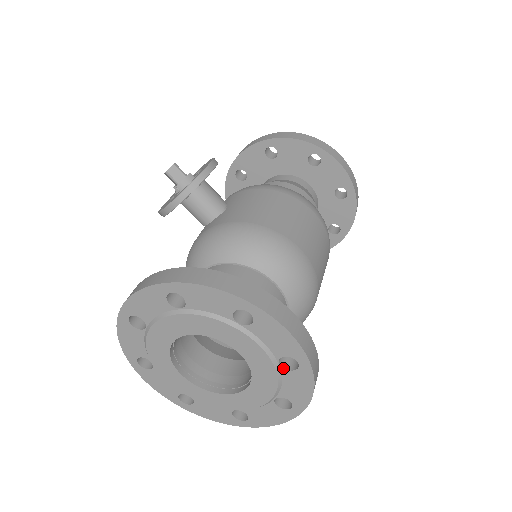
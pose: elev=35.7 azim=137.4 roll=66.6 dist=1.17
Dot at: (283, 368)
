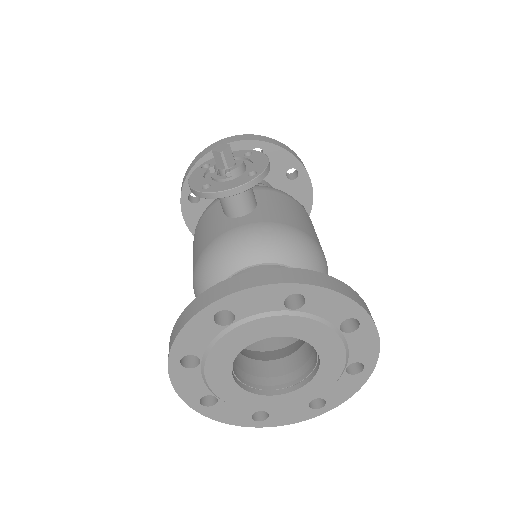
Dot at: (346, 372)
